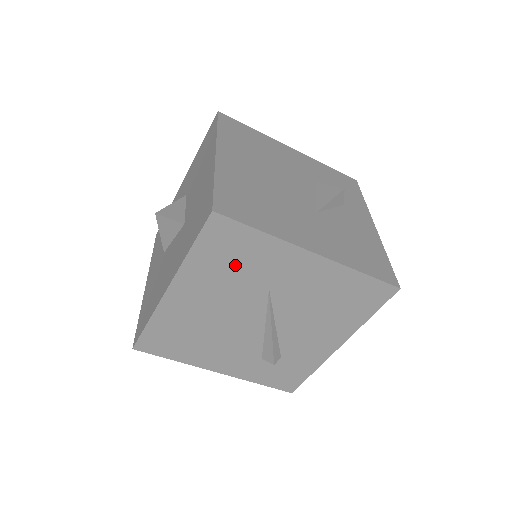
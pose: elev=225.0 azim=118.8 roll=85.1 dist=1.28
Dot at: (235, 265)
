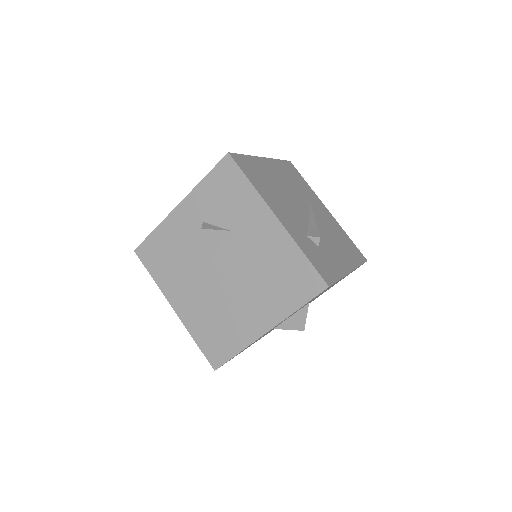
Dot at: (296, 182)
